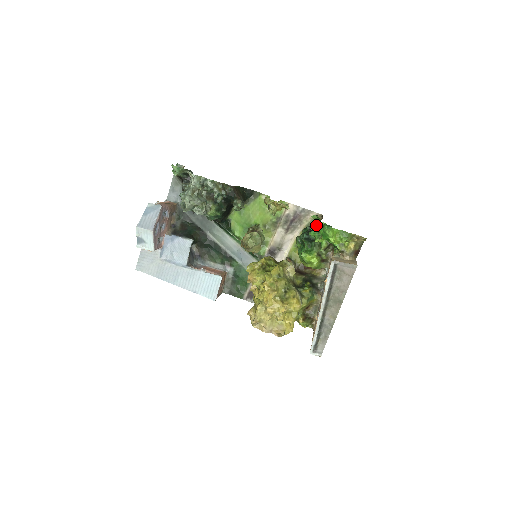
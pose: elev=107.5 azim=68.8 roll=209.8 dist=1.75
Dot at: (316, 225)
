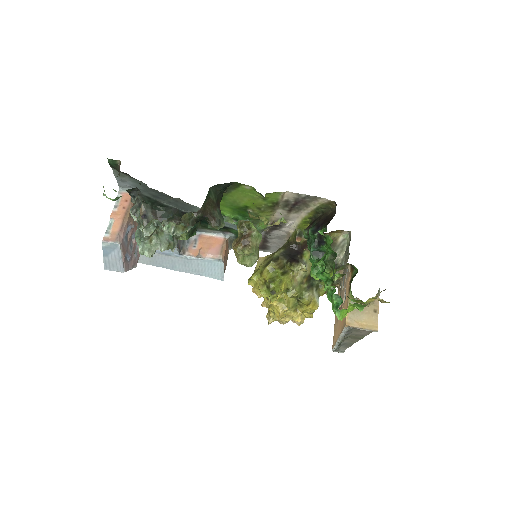
Dot at: (324, 263)
